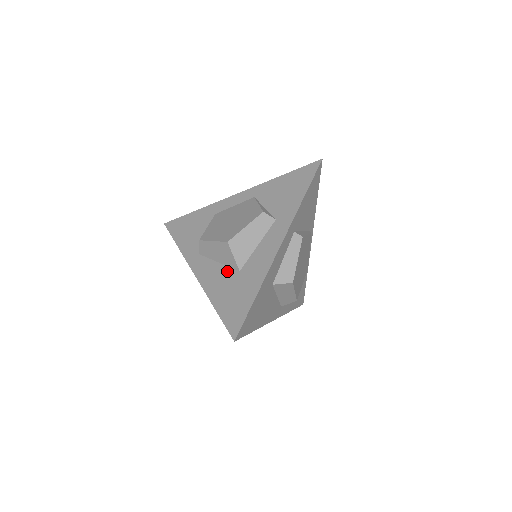
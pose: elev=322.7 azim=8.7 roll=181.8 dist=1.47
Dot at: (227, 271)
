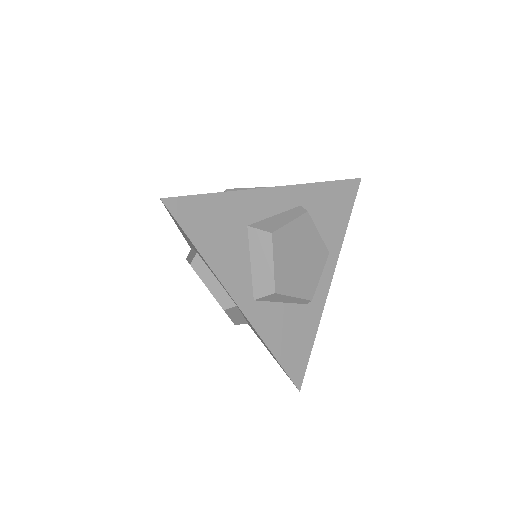
Dot at: occluded
